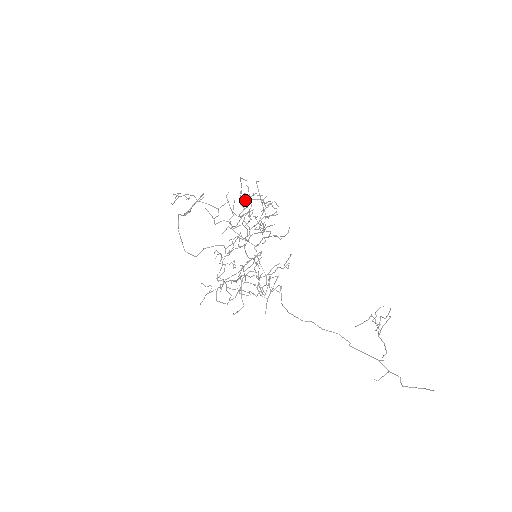
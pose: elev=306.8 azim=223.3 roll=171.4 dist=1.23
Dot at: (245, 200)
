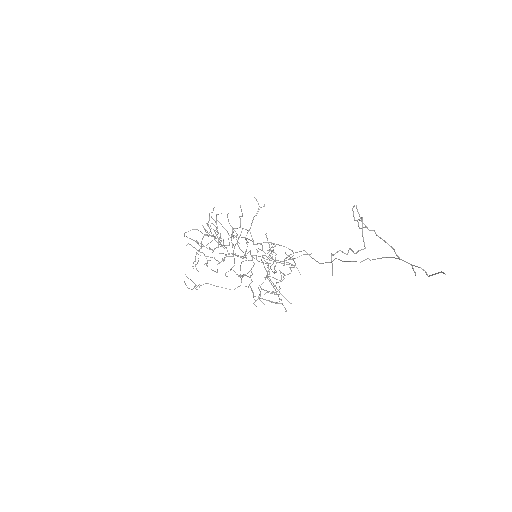
Dot at: occluded
